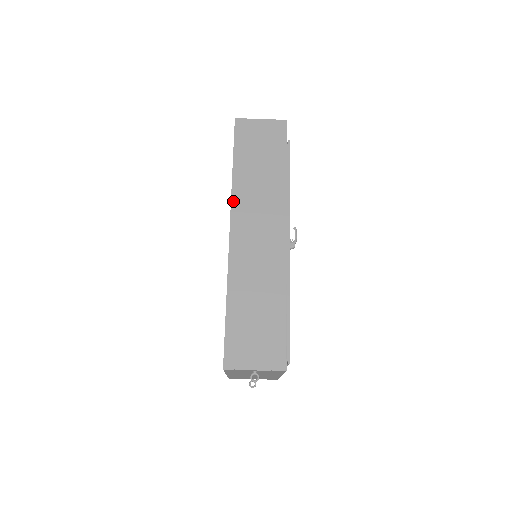
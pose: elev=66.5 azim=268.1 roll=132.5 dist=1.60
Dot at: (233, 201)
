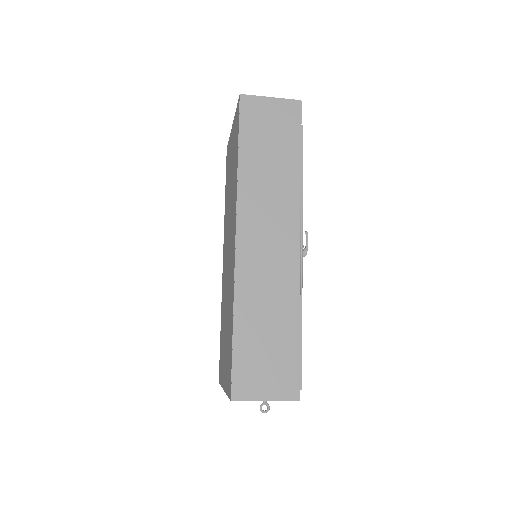
Dot at: (239, 201)
